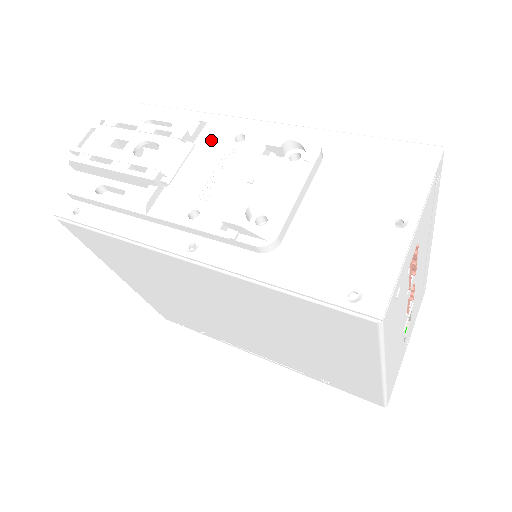
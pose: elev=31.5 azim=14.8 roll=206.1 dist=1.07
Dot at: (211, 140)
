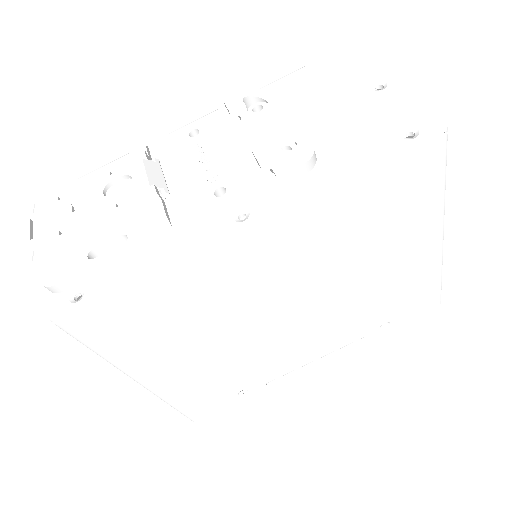
Dot at: (168, 151)
